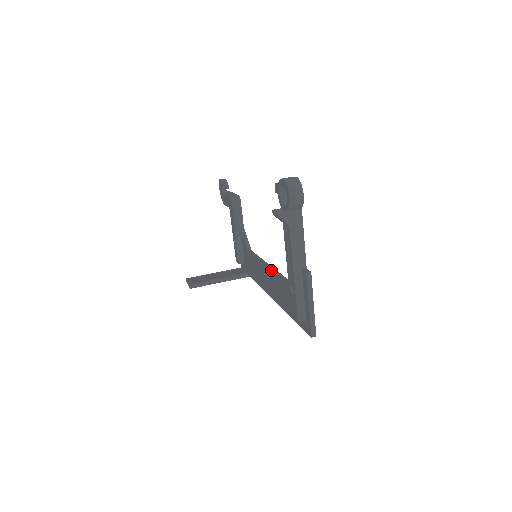
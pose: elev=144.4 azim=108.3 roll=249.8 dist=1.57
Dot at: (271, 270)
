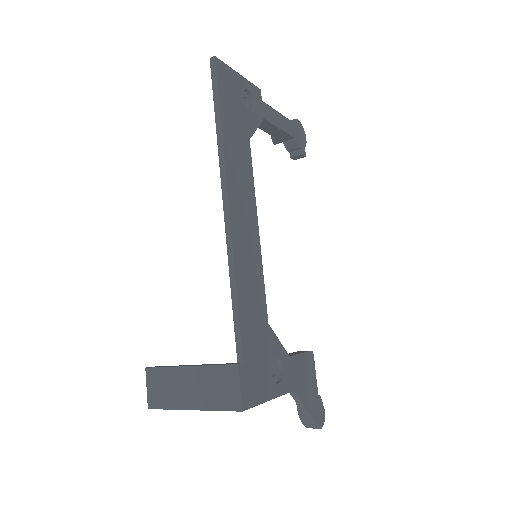
Dot at: occluded
